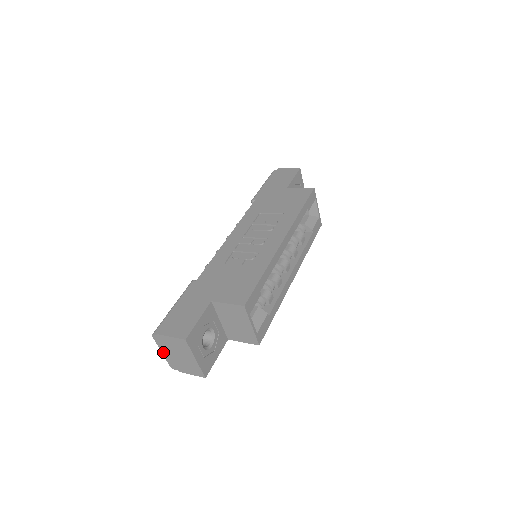
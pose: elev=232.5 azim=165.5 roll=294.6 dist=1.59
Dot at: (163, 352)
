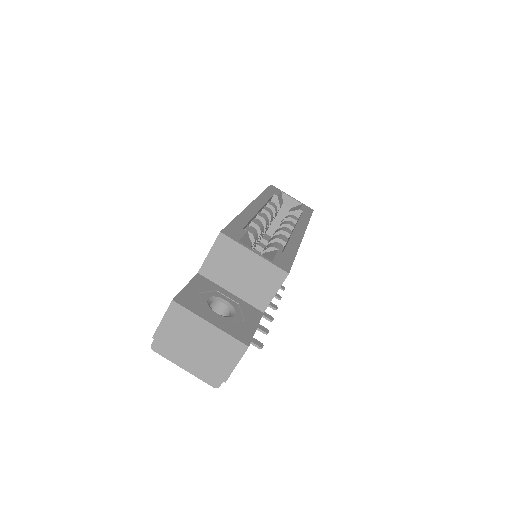
Dot at: (184, 366)
